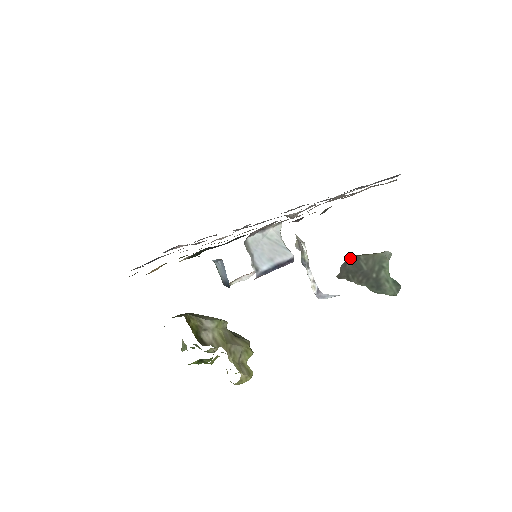
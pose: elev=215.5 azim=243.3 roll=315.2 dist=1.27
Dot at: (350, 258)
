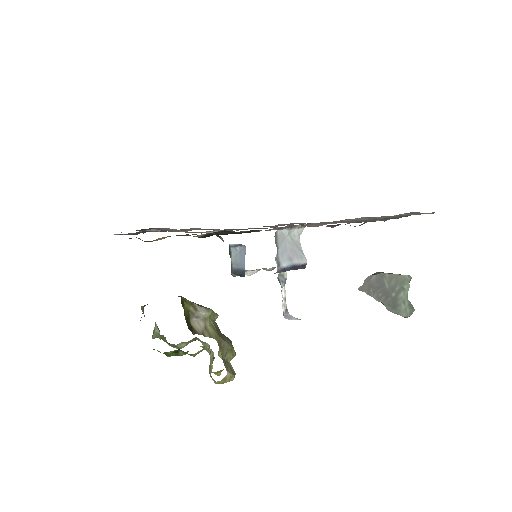
Dot at: (375, 273)
